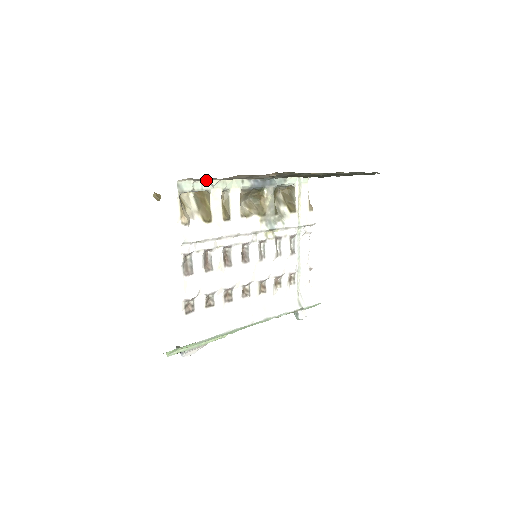
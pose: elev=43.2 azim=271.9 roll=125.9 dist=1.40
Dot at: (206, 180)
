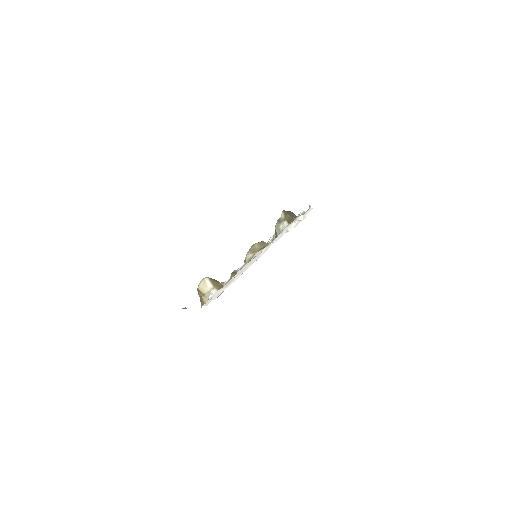
Dot at: occluded
